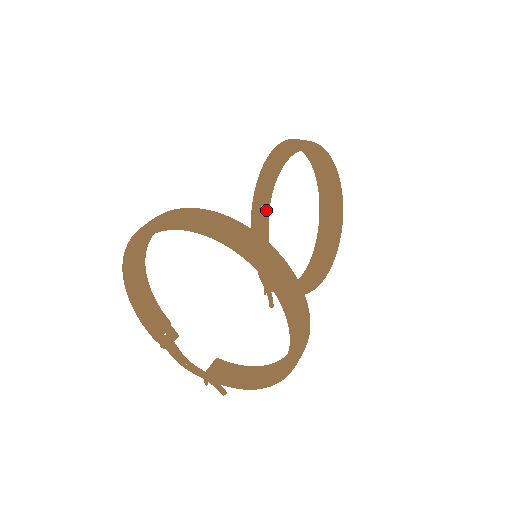
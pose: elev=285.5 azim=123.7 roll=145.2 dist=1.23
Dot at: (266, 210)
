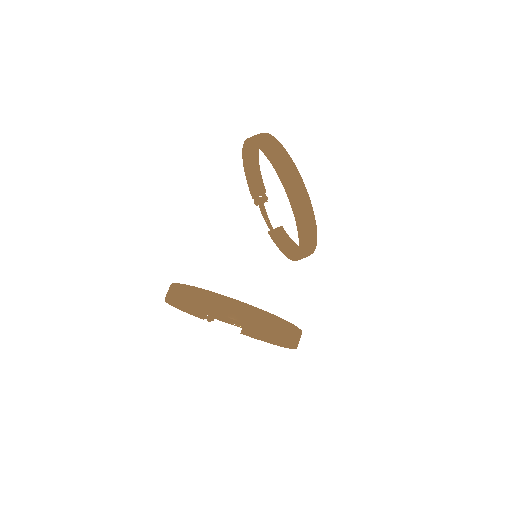
Dot at: (257, 166)
